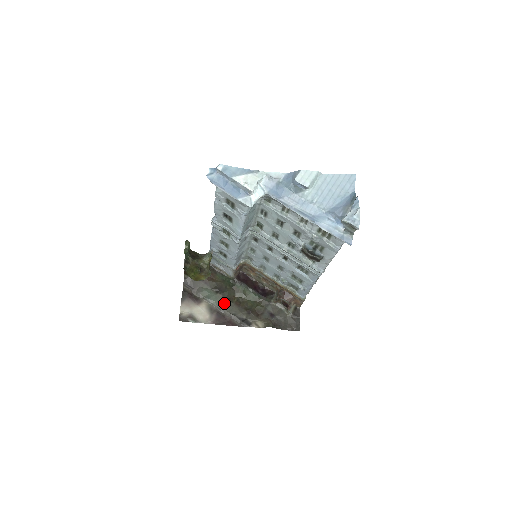
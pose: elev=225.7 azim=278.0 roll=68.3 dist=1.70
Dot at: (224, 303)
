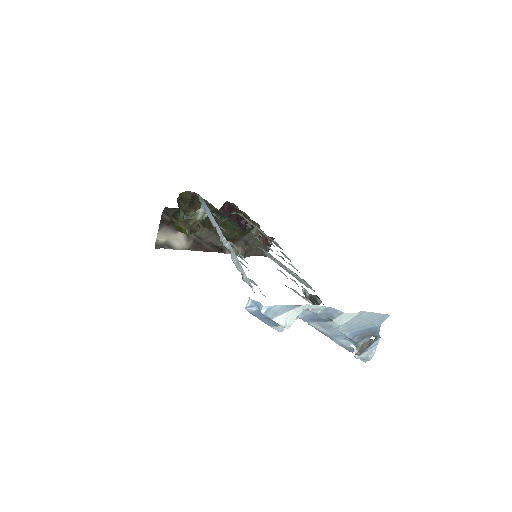
Dot at: (203, 232)
